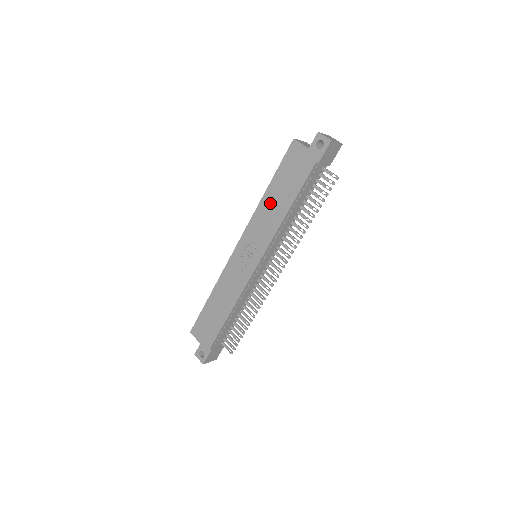
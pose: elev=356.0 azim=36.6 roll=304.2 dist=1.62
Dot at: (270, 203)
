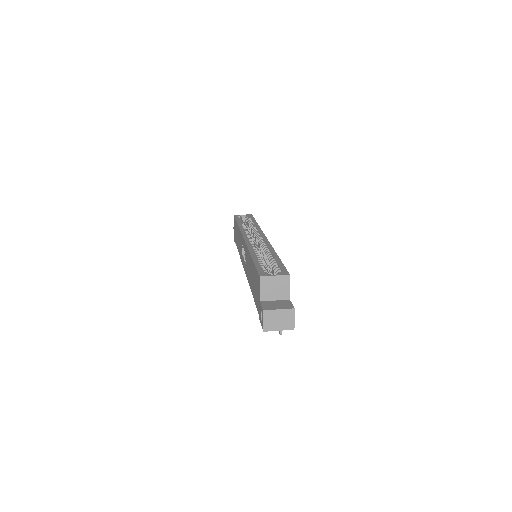
Dot at: (250, 266)
